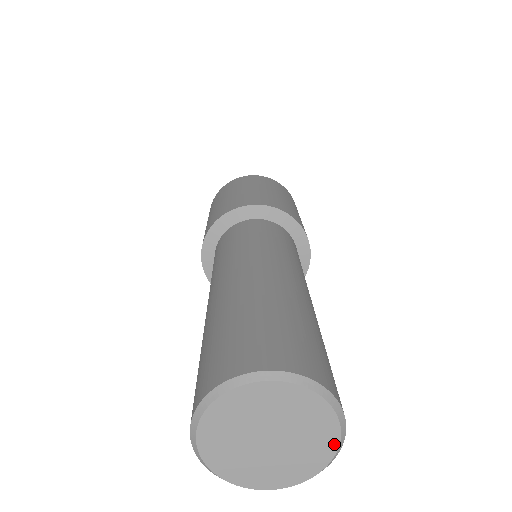
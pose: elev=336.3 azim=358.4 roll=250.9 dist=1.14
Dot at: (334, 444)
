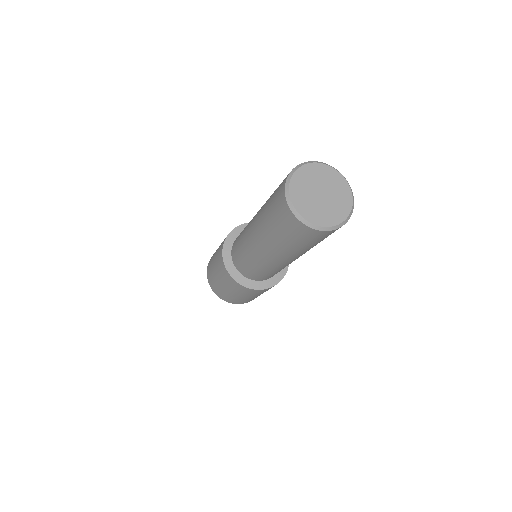
Dot at: (350, 201)
